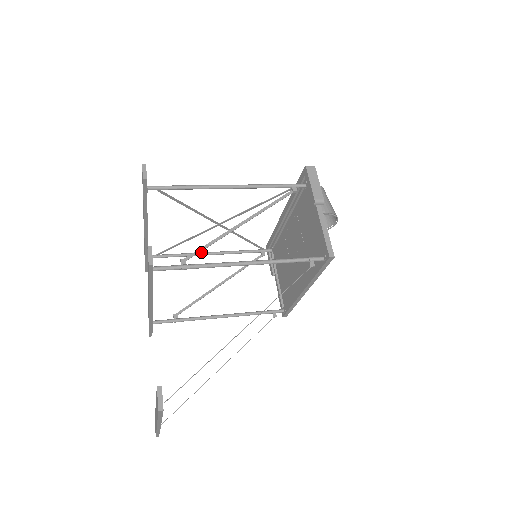
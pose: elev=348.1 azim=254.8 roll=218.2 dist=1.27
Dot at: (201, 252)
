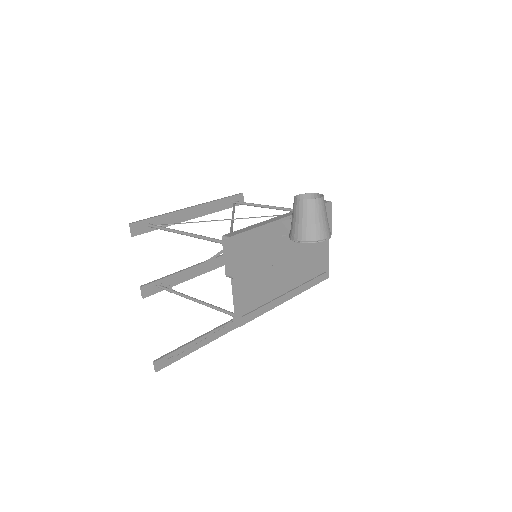
Dot at: (263, 205)
